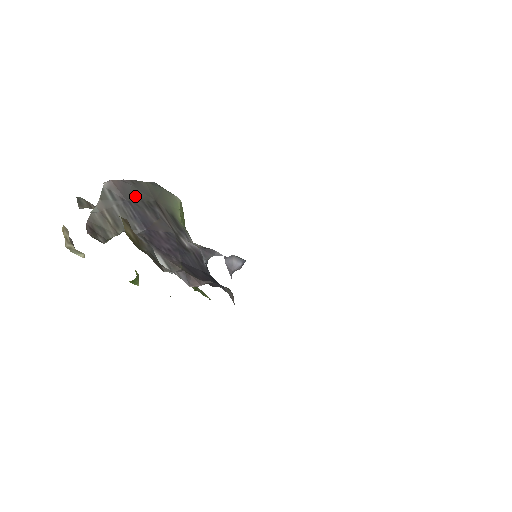
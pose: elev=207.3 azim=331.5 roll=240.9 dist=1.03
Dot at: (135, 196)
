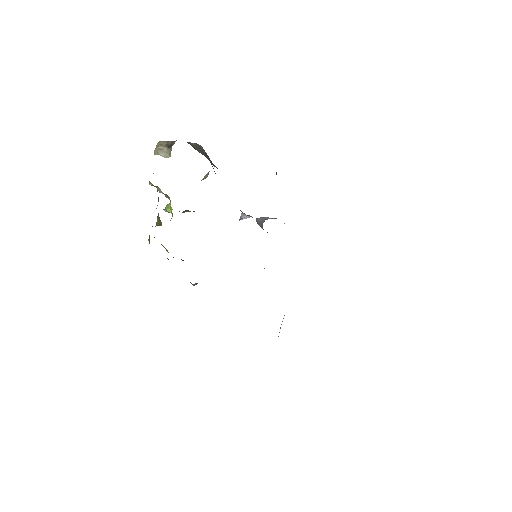
Dot at: (210, 162)
